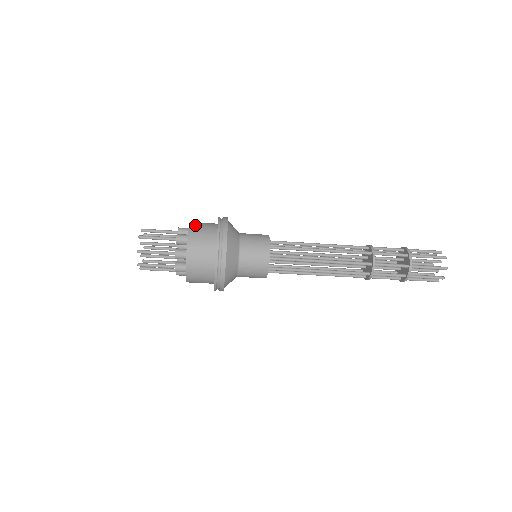
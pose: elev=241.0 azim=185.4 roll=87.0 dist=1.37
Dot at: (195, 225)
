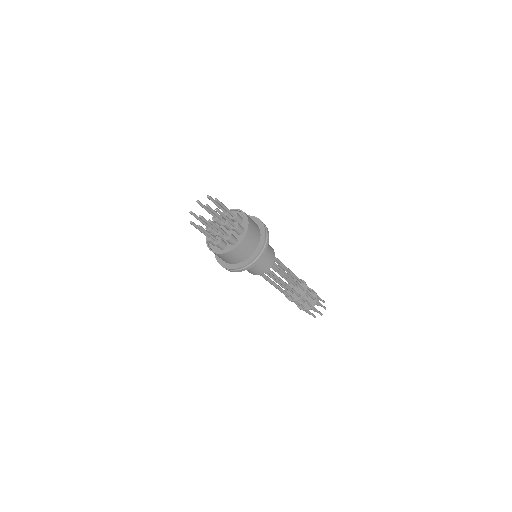
Dot at: occluded
